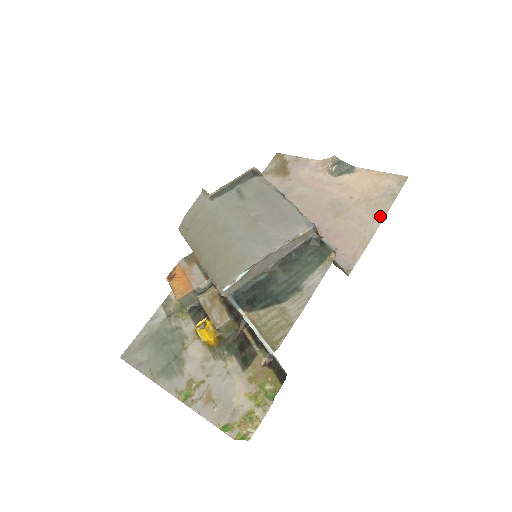
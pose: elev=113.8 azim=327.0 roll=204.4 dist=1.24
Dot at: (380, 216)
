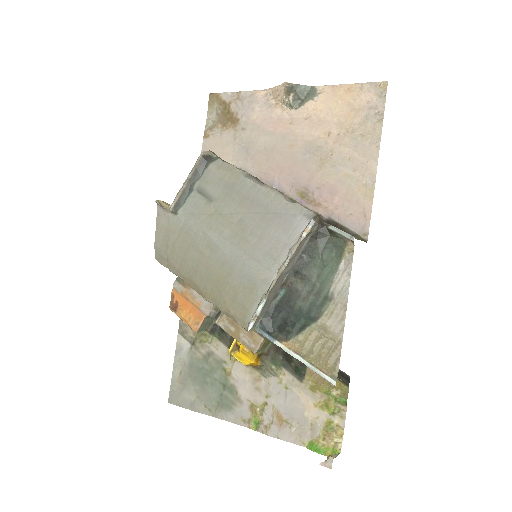
Dot at: (373, 150)
